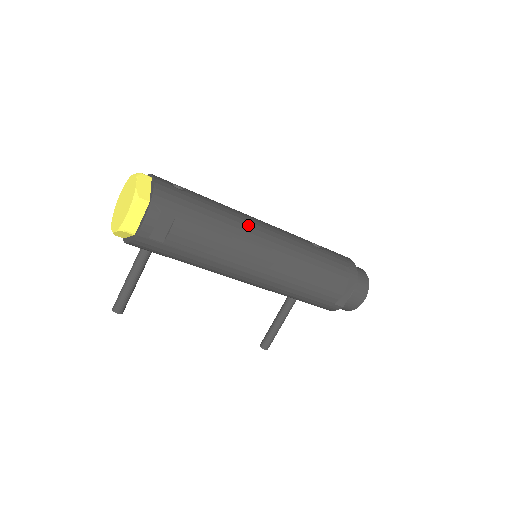
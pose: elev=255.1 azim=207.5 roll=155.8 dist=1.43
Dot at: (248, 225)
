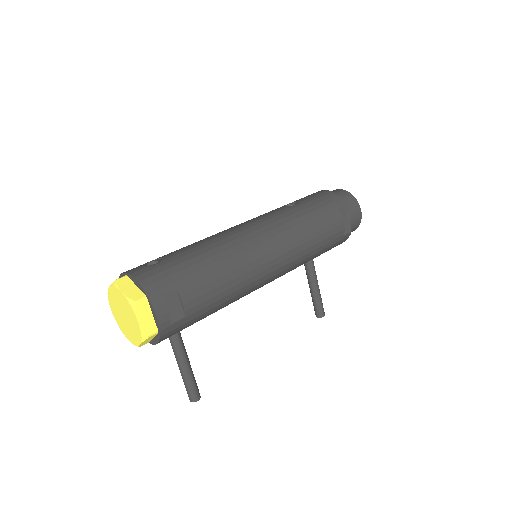
Dot at: (232, 240)
